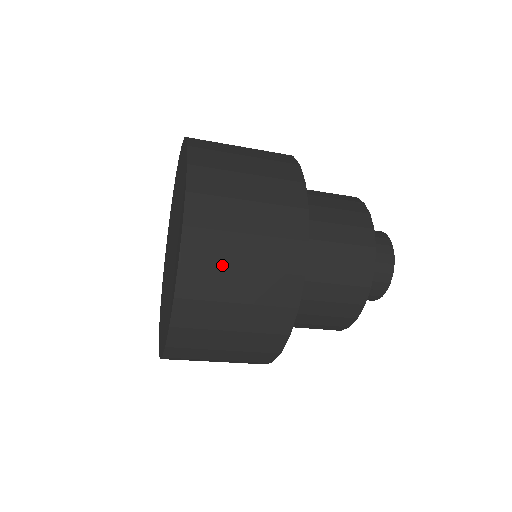
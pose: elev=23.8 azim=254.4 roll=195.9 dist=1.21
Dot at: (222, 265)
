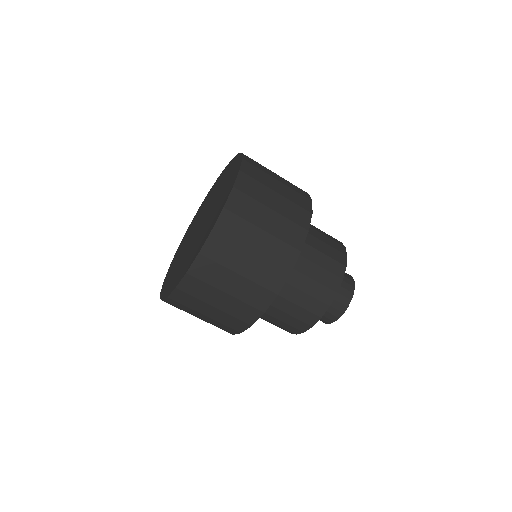
Dot at: (250, 221)
